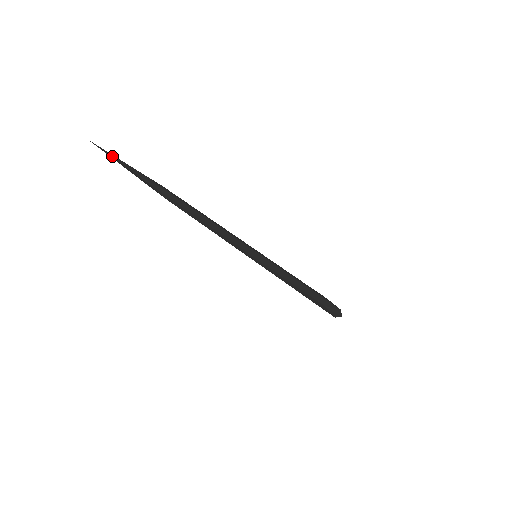
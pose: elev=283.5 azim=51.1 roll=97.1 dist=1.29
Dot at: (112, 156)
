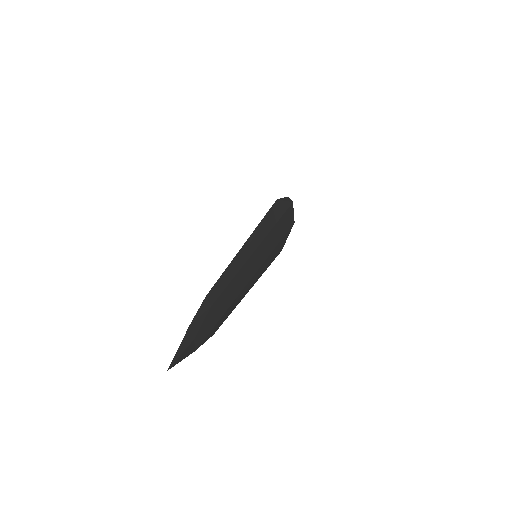
Dot at: (182, 358)
